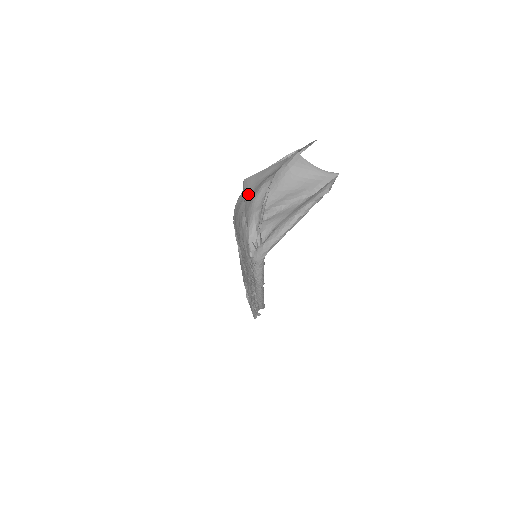
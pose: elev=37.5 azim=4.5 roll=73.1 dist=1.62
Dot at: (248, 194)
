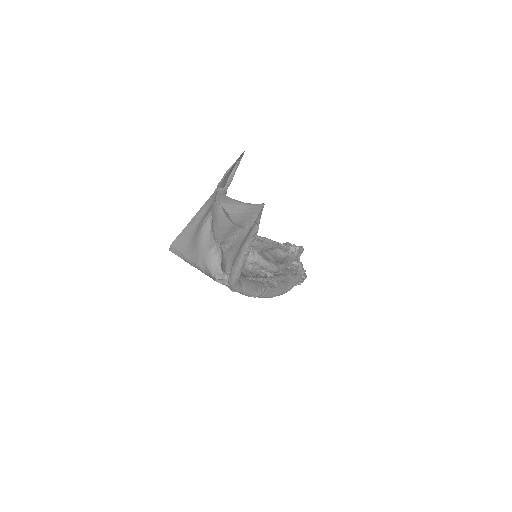
Dot at: (186, 249)
